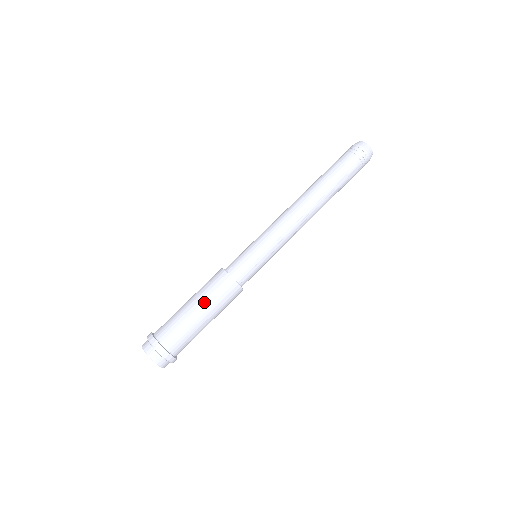
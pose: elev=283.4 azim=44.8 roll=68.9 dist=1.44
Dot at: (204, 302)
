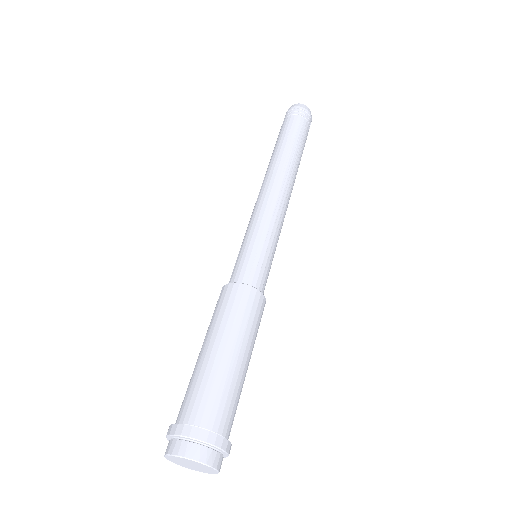
Dot at: (225, 333)
